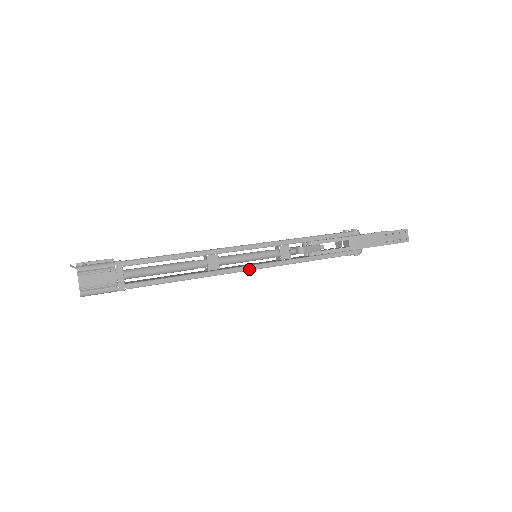
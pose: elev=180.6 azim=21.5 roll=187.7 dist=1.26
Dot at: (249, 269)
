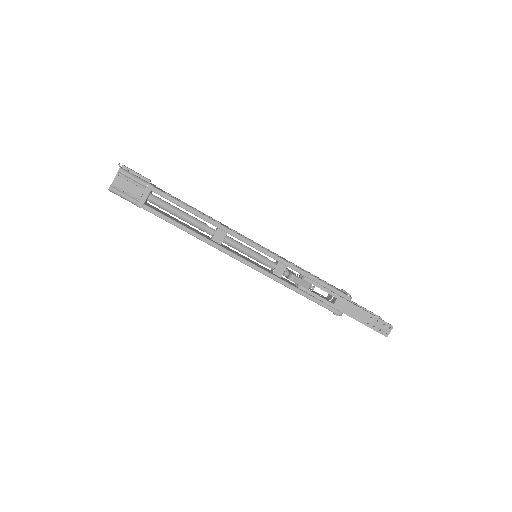
Dot at: (241, 261)
